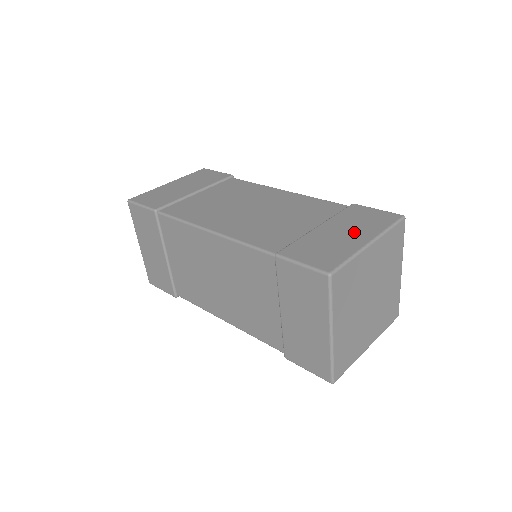
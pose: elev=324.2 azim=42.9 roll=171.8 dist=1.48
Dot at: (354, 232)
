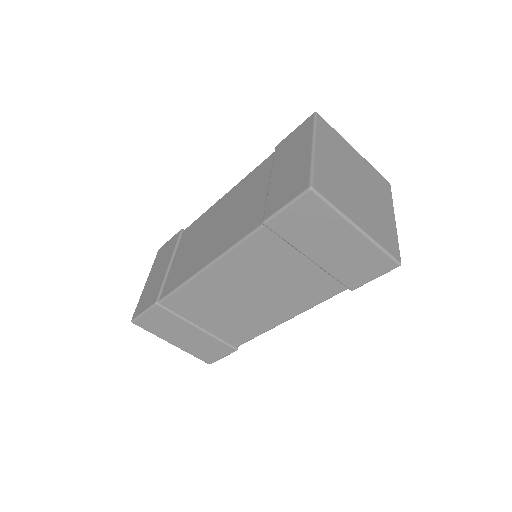
Dot at: (296, 155)
